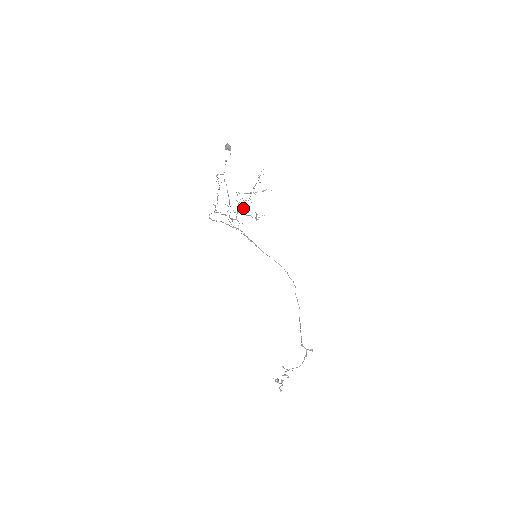
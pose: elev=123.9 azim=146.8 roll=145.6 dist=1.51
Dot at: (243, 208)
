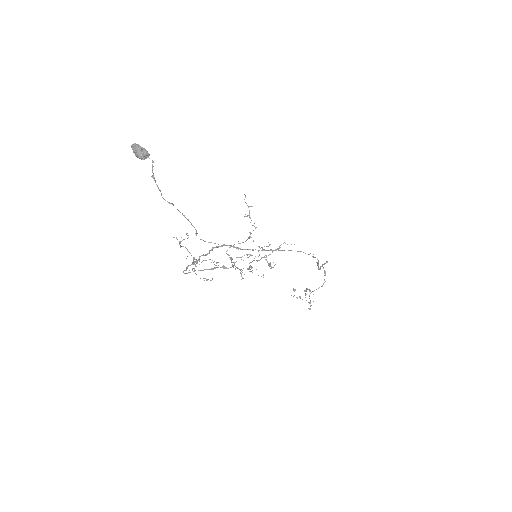
Dot at: (248, 269)
